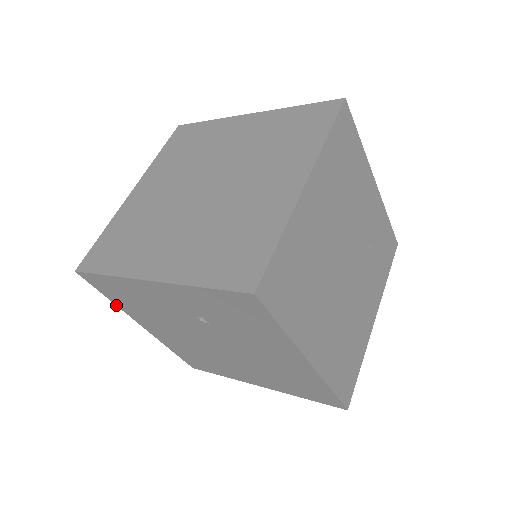
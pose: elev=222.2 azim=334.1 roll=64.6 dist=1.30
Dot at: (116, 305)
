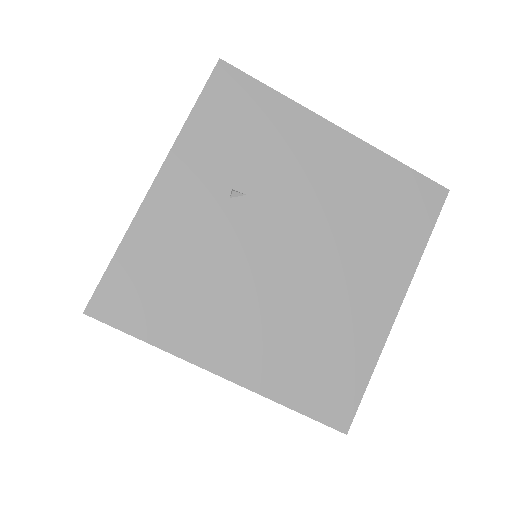
Dot at: occluded
